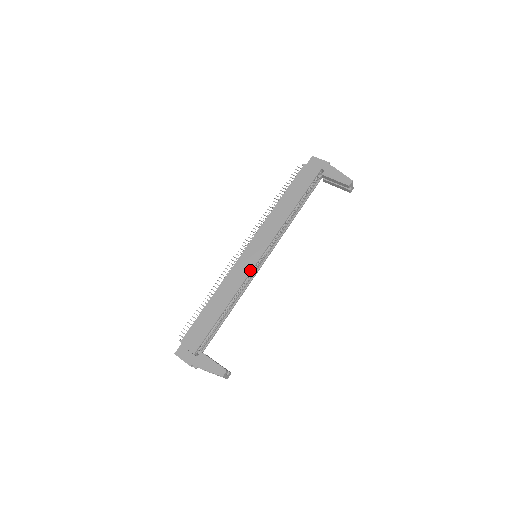
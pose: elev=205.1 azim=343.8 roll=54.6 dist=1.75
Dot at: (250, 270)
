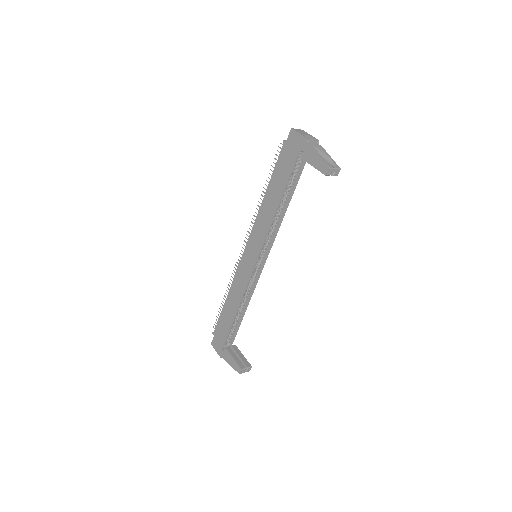
Dot at: (249, 275)
